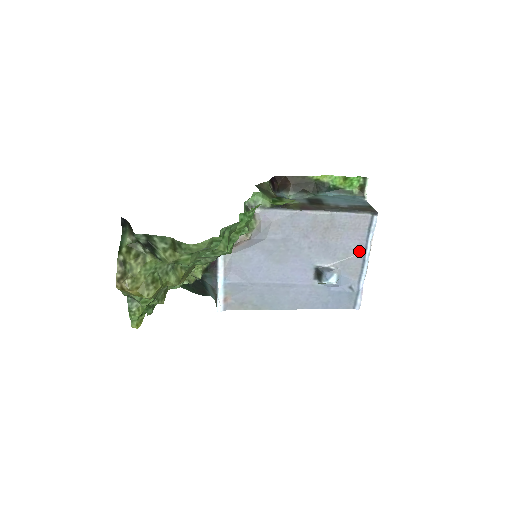
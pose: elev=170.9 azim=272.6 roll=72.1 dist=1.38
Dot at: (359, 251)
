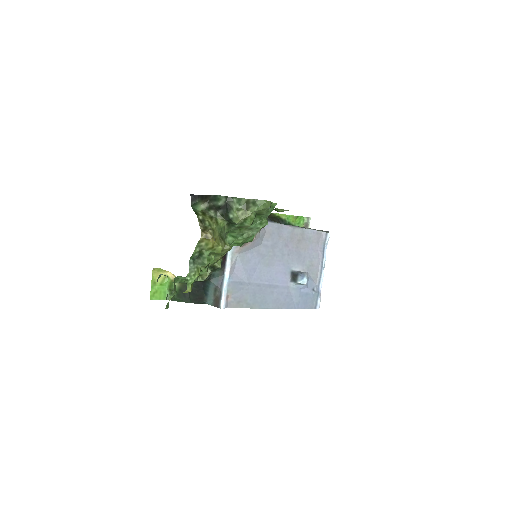
Dot at: (319, 260)
